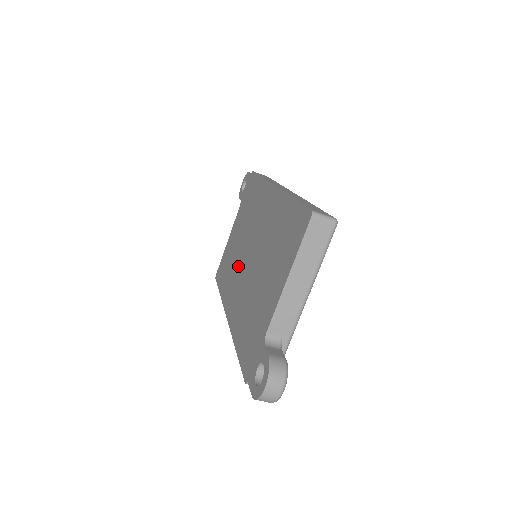
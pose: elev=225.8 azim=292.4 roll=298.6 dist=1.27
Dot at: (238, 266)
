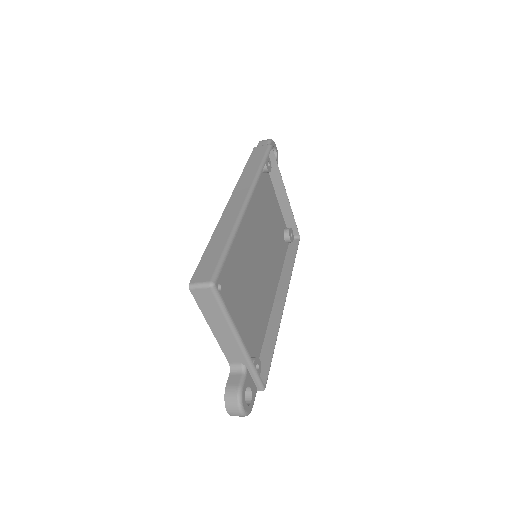
Dot at: occluded
